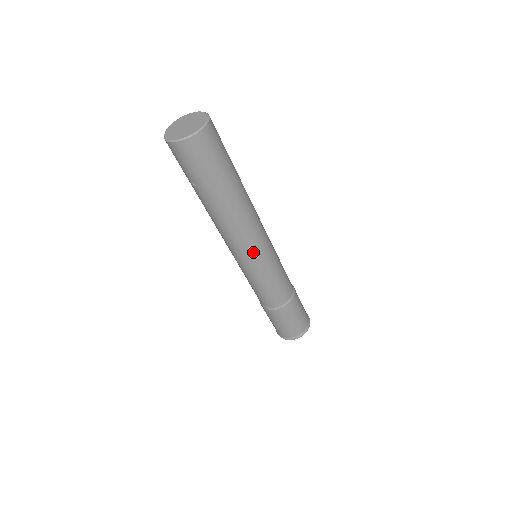
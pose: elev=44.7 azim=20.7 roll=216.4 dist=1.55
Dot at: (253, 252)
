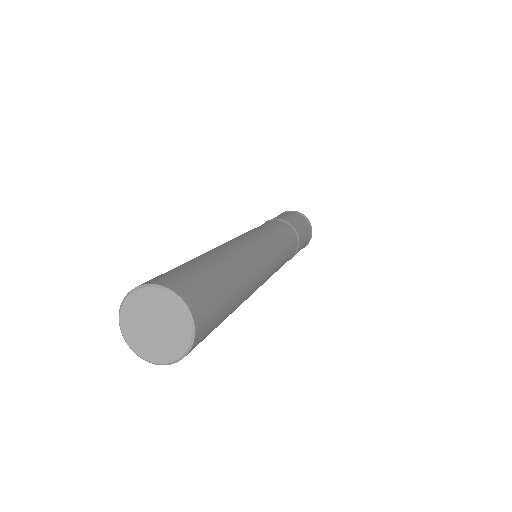
Dot at: occluded
